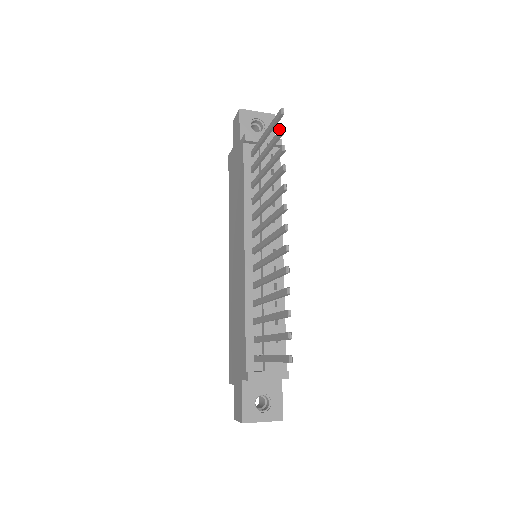
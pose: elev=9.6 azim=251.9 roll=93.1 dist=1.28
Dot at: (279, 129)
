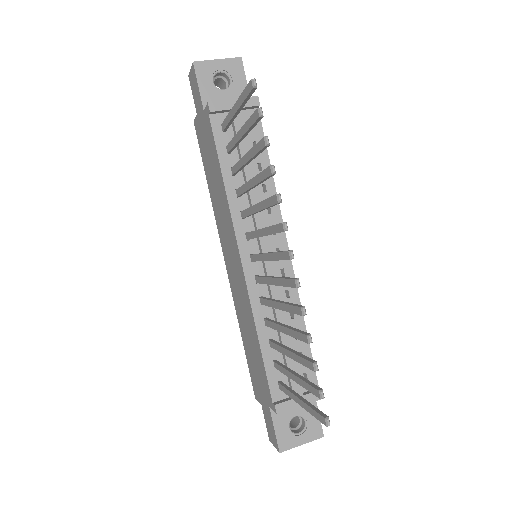
Dot at: (254, 111)
